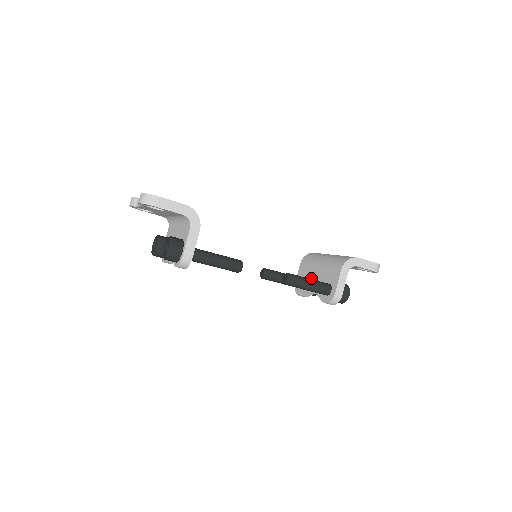
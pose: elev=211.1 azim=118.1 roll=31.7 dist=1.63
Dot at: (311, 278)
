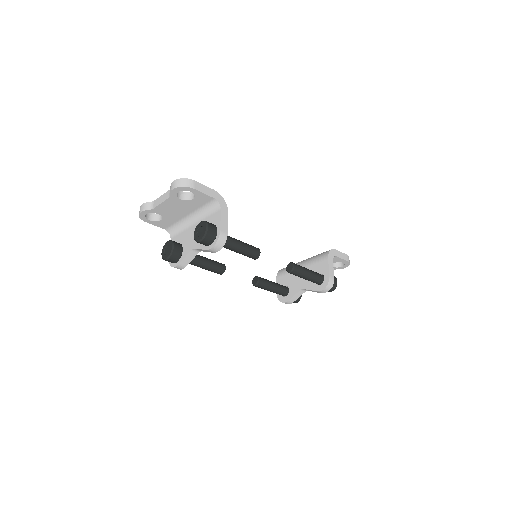
Dot at: (295, 281)
